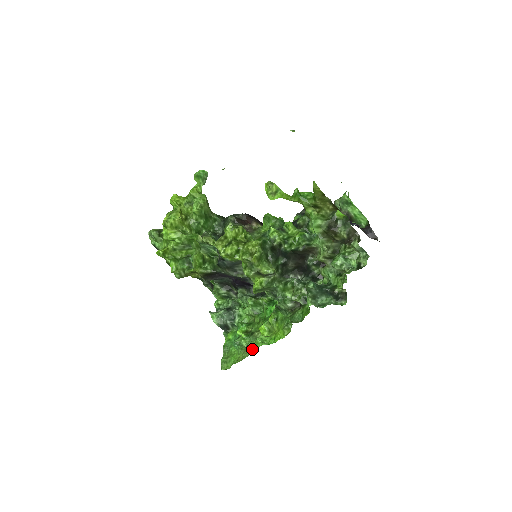
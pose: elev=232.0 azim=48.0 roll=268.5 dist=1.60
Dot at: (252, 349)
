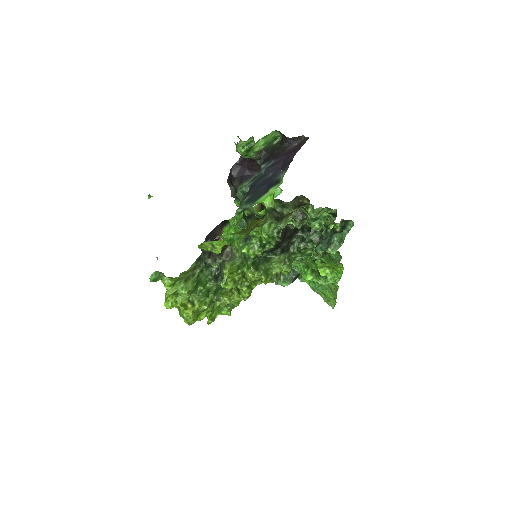
Dot at: (333, 286)
